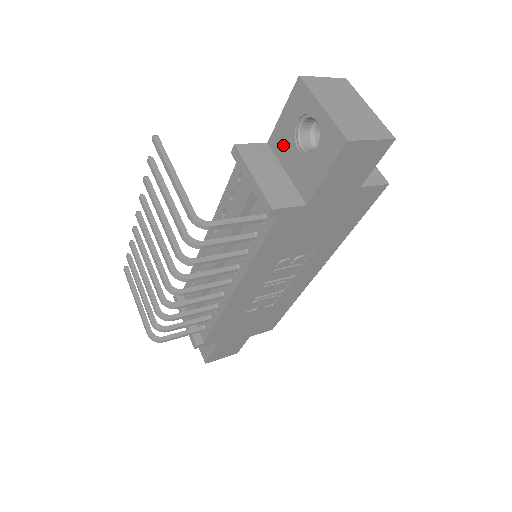
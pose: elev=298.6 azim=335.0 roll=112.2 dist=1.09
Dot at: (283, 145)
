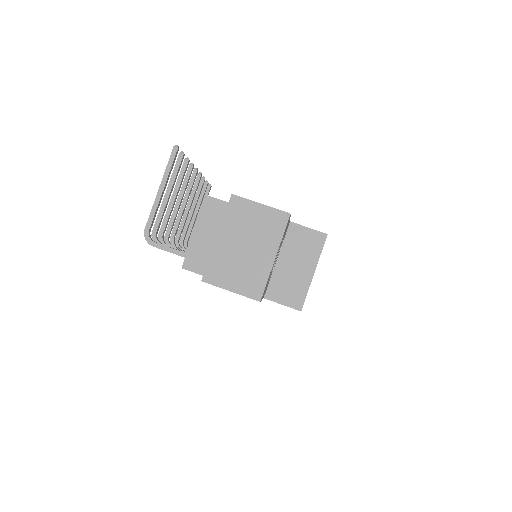
Dot at: occluded
